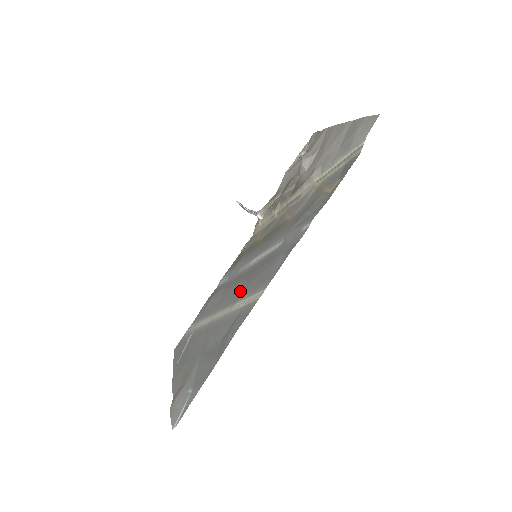
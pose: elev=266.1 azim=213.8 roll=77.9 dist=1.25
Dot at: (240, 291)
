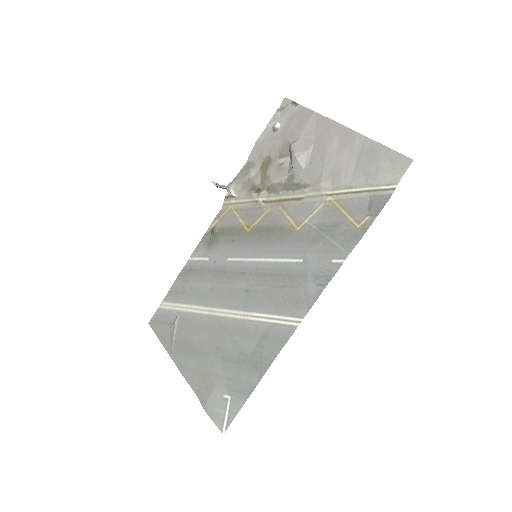
Dot at: (252, 298)
